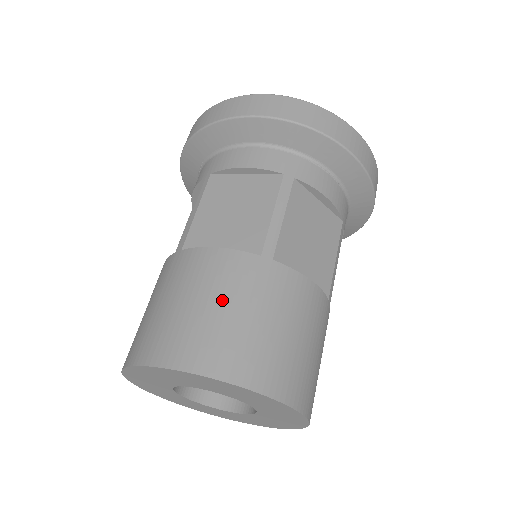
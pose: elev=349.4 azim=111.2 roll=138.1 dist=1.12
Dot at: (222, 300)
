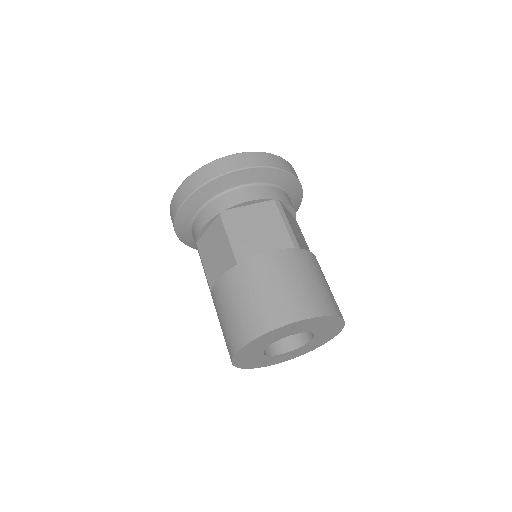
Dot at: (295, 278)
